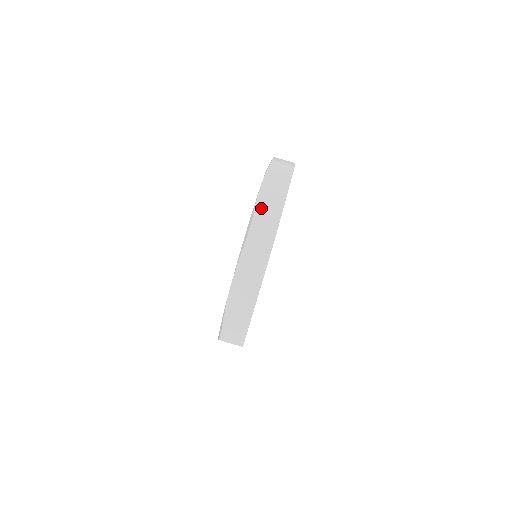
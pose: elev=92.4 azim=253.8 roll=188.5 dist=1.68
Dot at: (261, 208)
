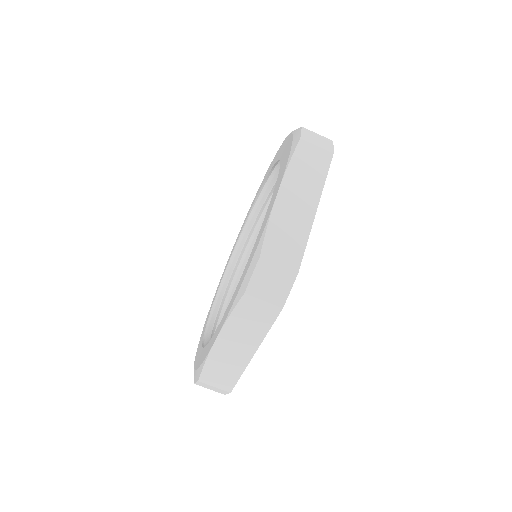
Dot at: (211, 371)
